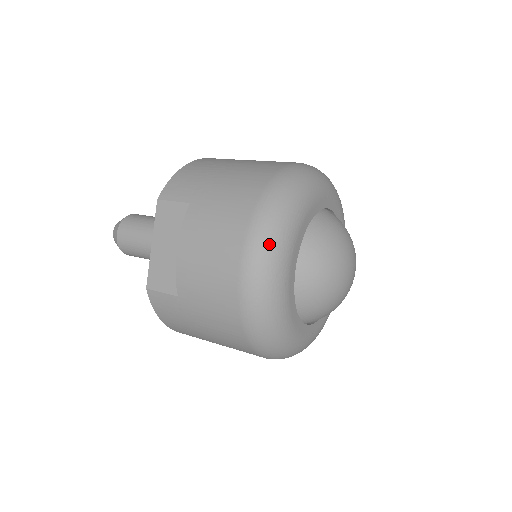
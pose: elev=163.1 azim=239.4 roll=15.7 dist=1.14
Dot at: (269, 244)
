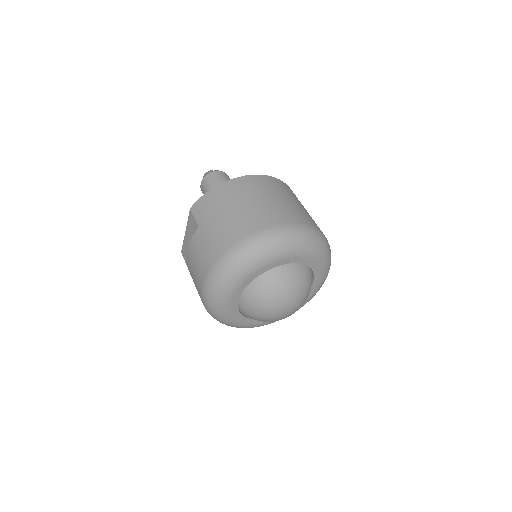
Dot at: (216, 286)
